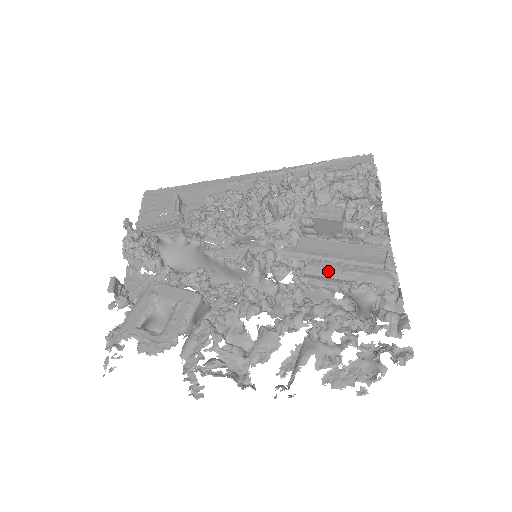
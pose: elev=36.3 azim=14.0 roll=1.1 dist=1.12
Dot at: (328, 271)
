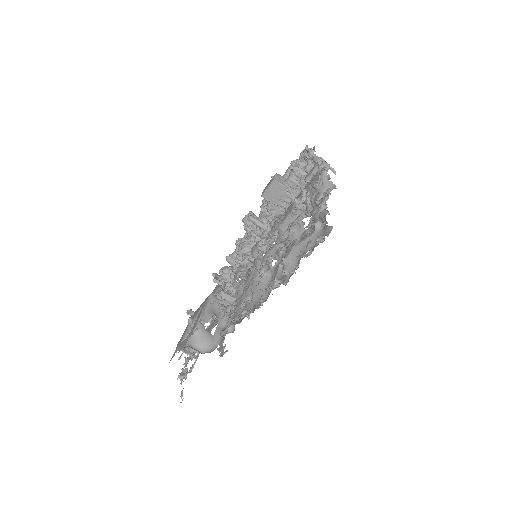
Dot at: (286, 214)
